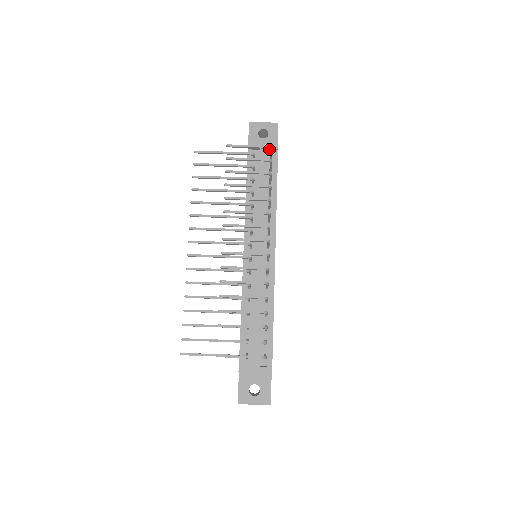
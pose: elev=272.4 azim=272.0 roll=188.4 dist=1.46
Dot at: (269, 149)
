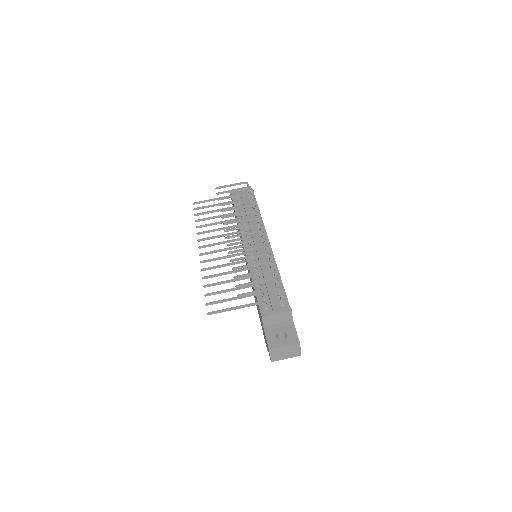
Dot at: occluded
